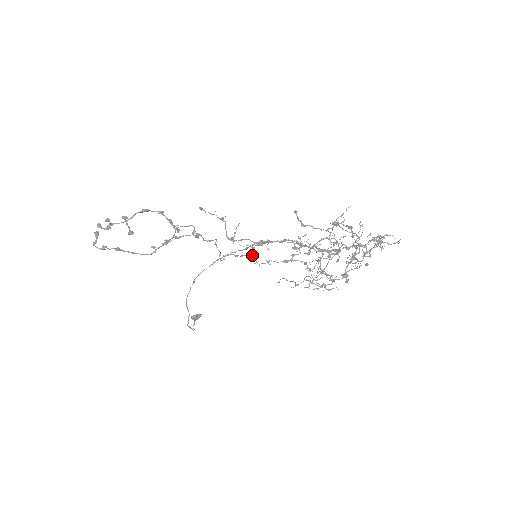
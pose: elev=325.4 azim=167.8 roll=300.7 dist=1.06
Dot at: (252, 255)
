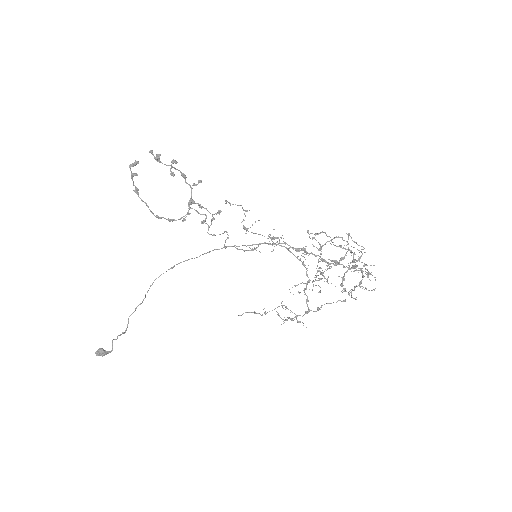
Dot at: (270, 235)
